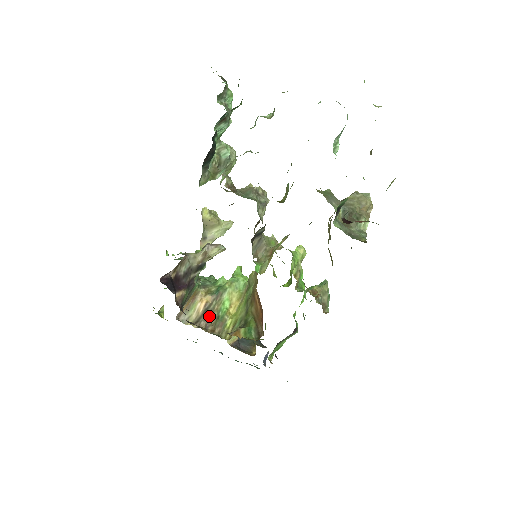
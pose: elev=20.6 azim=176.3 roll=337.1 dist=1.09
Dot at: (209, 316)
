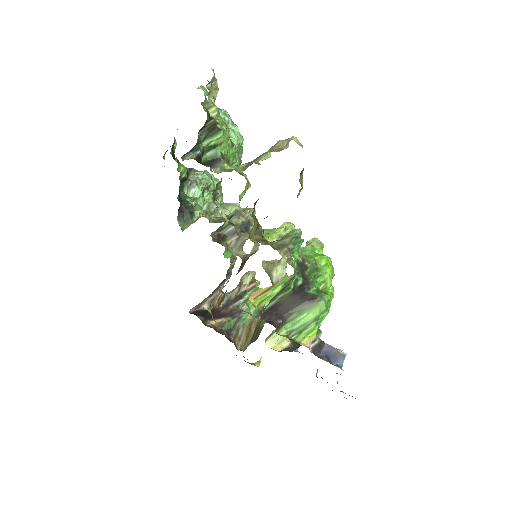
Dot at: (255, 333)
